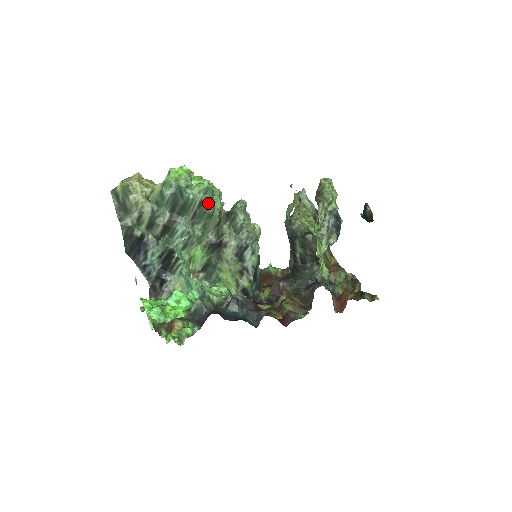
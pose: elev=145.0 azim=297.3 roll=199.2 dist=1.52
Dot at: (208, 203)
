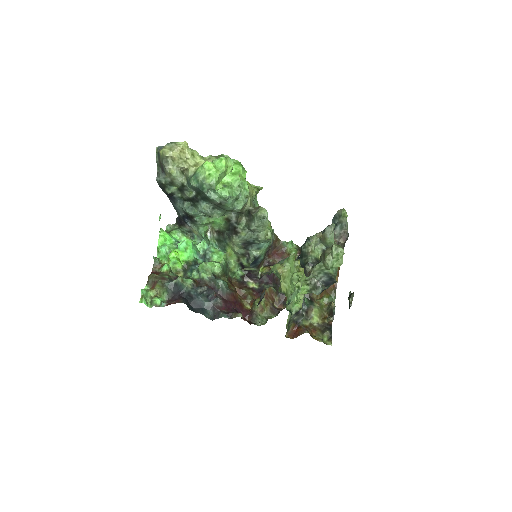
Dot at: (227, 206)
